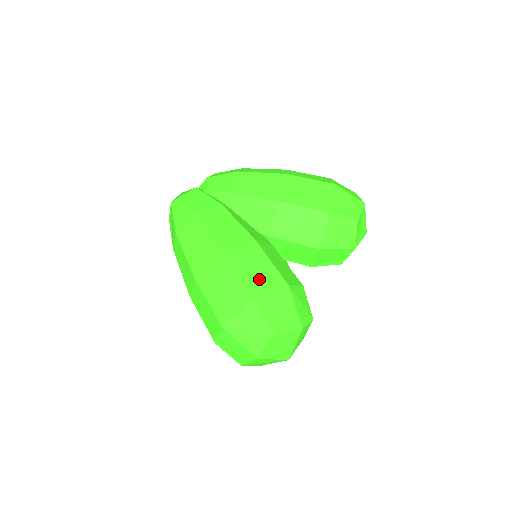
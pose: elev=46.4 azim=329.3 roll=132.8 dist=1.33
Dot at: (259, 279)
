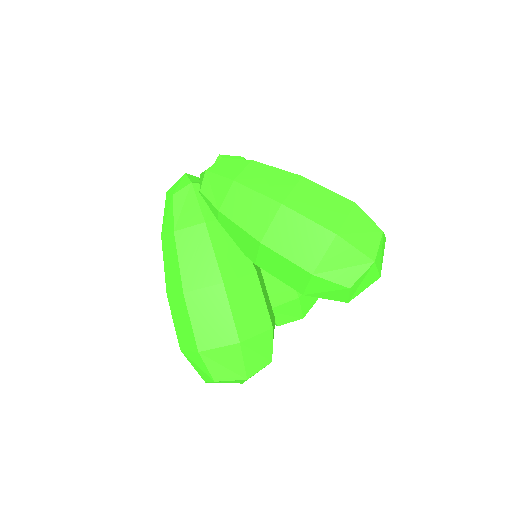
Dot at: (212, 330)
